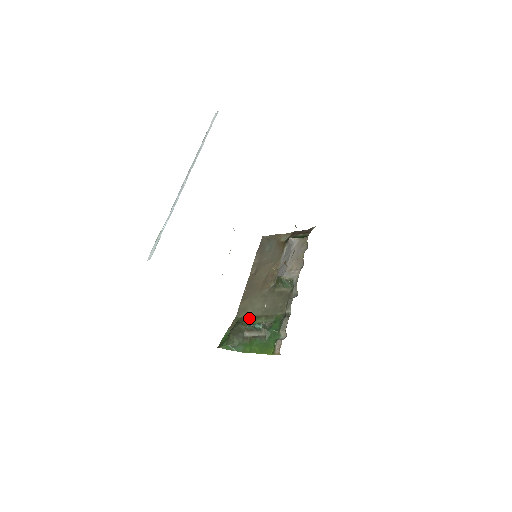
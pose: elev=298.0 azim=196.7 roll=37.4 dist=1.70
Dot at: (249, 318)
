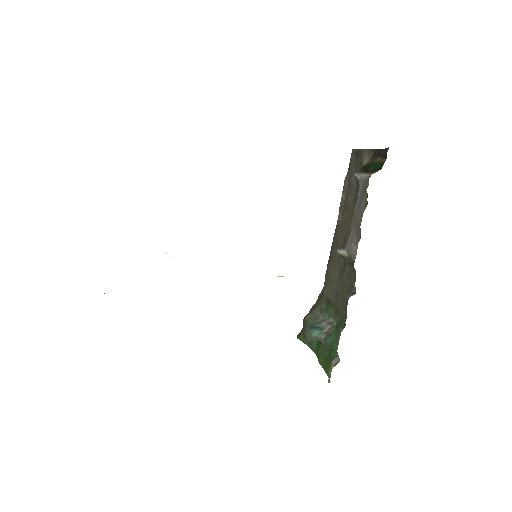
Dot at: (326, 300)
